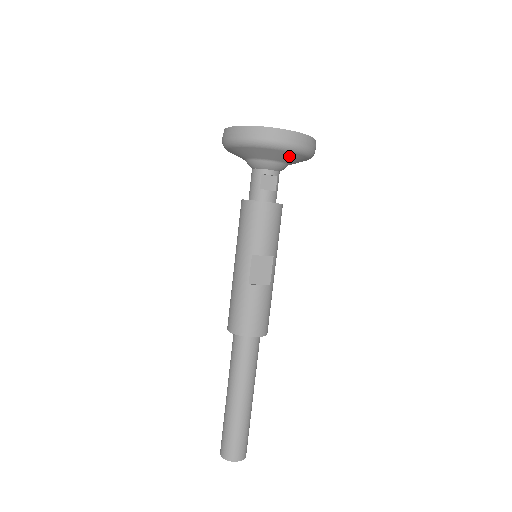
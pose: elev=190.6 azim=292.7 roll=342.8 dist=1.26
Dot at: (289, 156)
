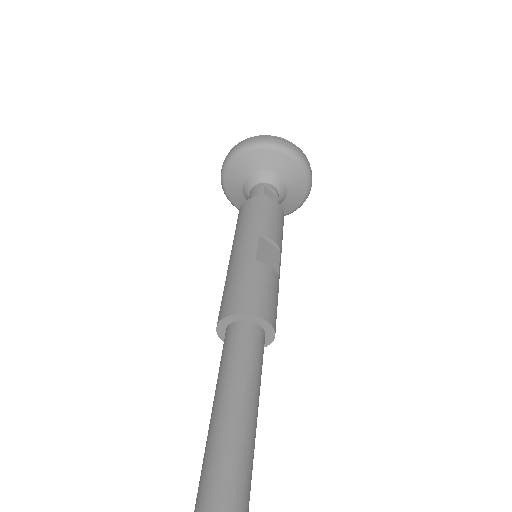
Dot at: (294, 171)
